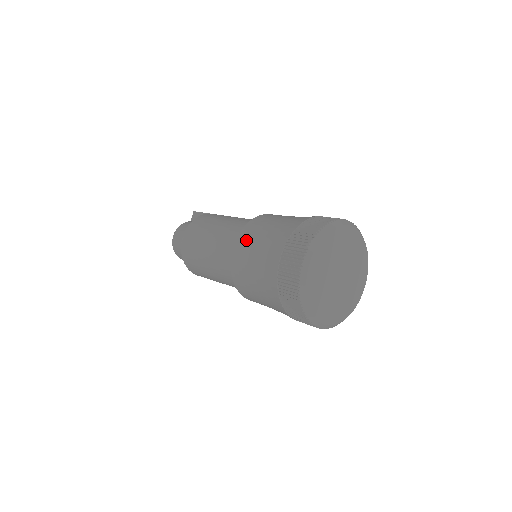
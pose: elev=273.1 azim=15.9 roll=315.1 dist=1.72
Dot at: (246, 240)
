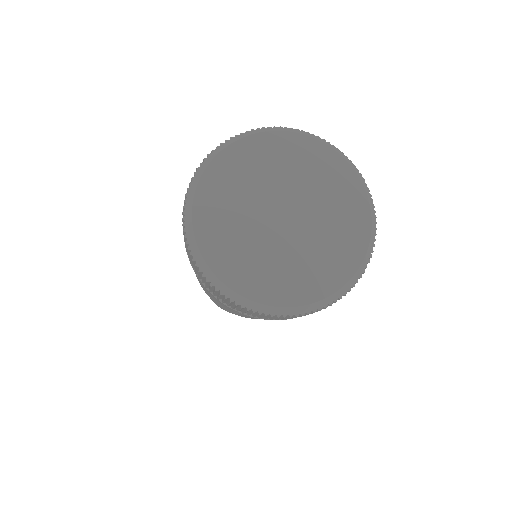
Dot at: occluded
